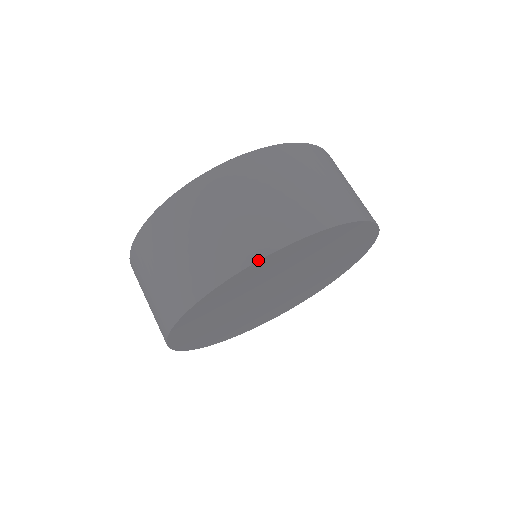
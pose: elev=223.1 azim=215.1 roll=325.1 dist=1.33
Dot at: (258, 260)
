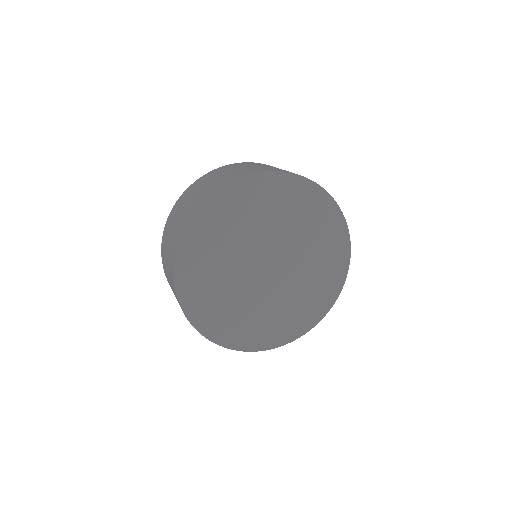
Dot at: (192, 216)
